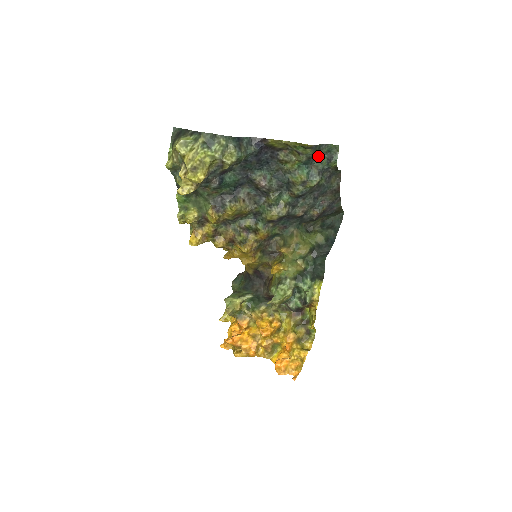
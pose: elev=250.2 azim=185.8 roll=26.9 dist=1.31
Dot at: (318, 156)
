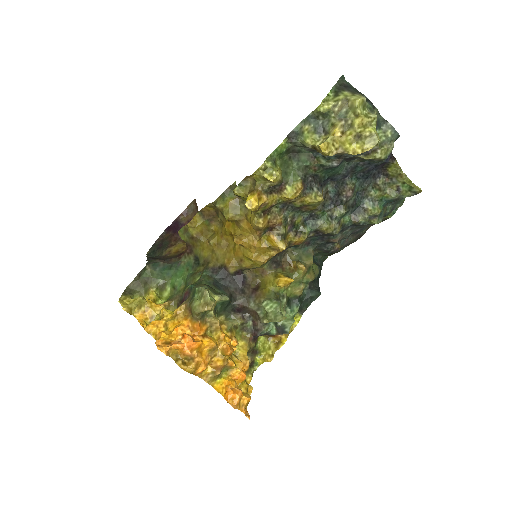
Dot at: (395, 202)
